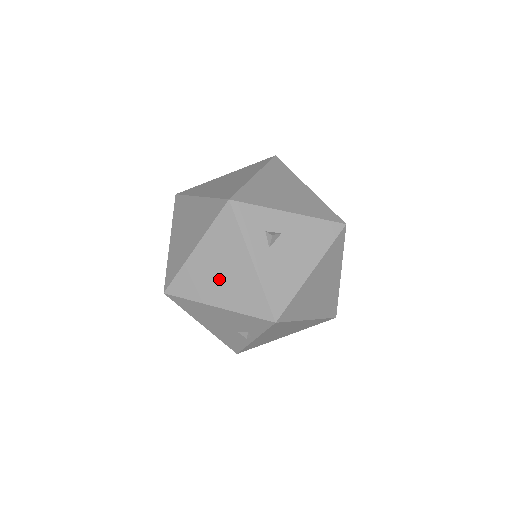
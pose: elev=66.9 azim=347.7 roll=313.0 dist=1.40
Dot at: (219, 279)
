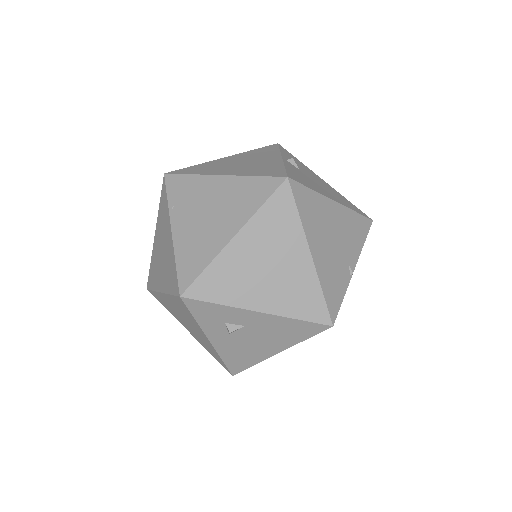
Dot at: (185, 323)
